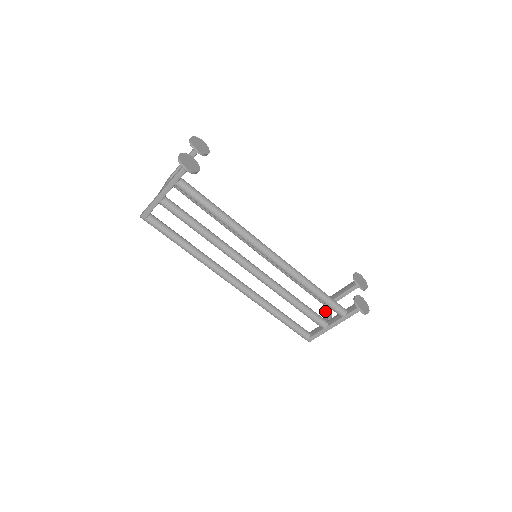
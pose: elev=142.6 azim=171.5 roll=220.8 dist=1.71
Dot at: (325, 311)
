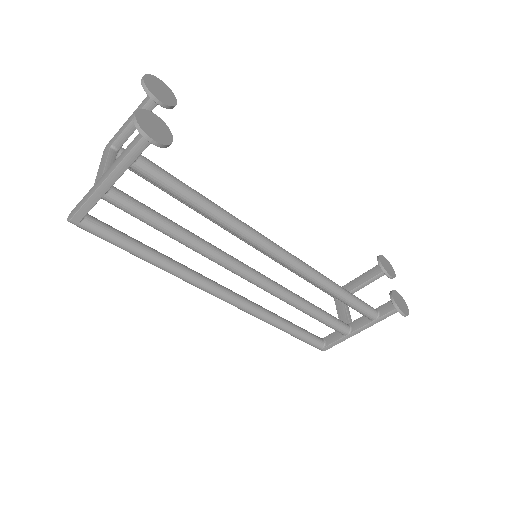
Dot at: (340, 309)
